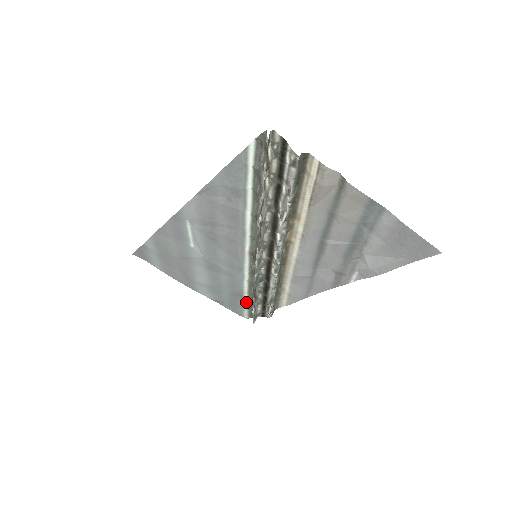
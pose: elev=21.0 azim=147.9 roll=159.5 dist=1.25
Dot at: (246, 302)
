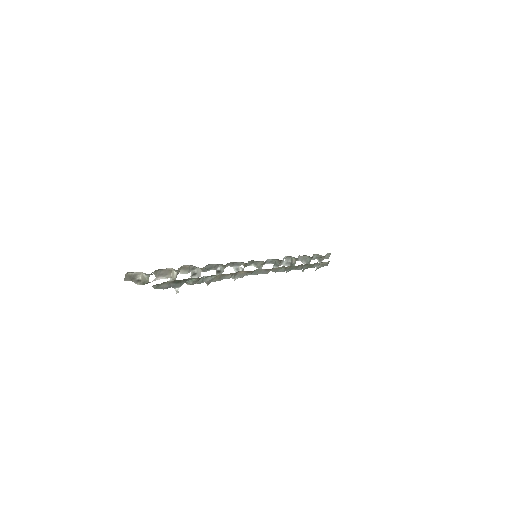
Dot at: occluded
